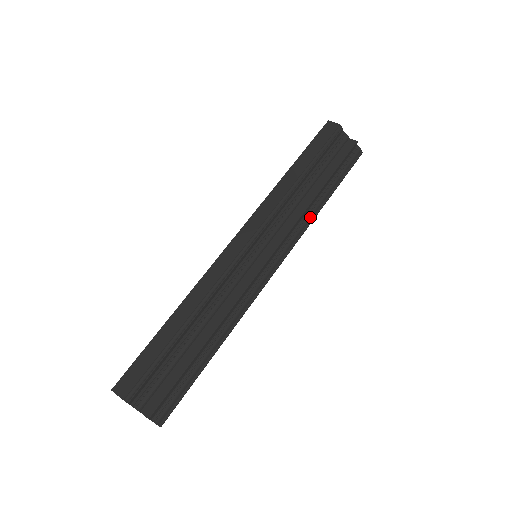
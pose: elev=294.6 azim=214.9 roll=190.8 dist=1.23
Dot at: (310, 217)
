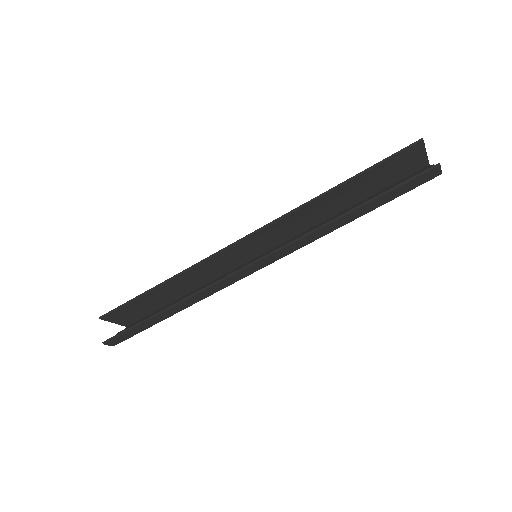
Dot at: occluded
